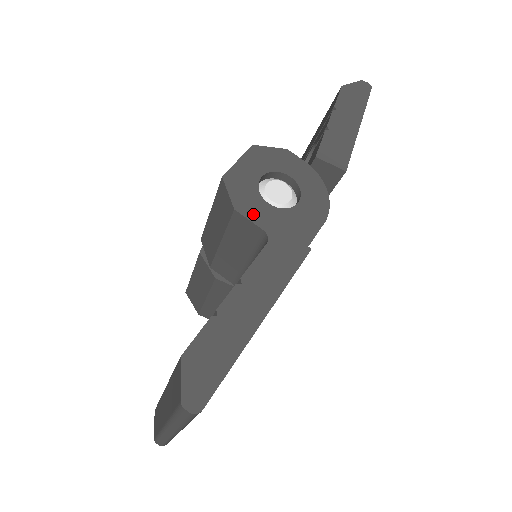
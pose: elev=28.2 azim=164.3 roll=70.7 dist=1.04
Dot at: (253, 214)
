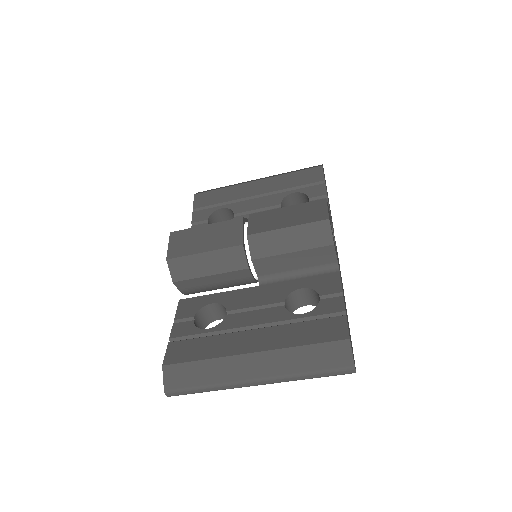
Dot at: occluded
